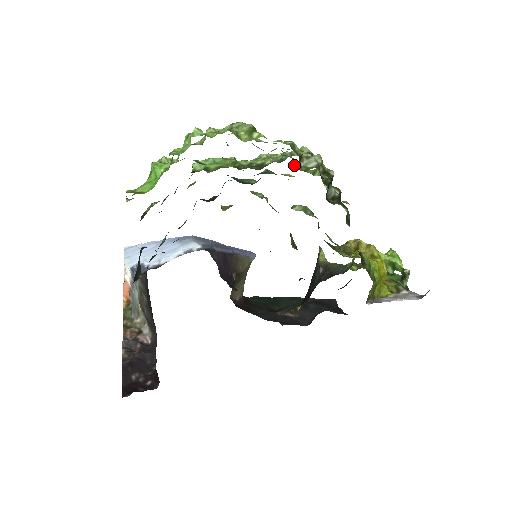
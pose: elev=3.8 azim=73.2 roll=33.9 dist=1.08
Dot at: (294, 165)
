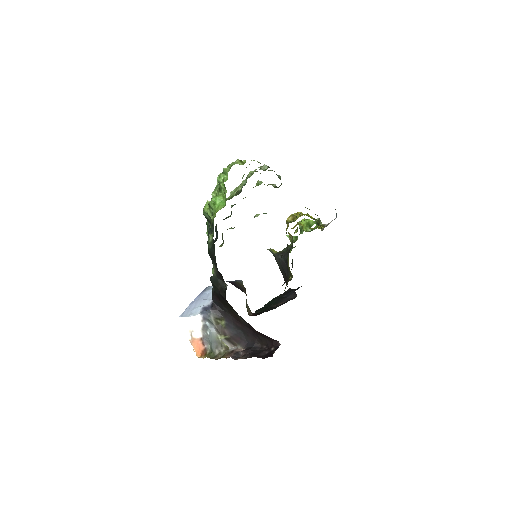
Dot at: occluded
